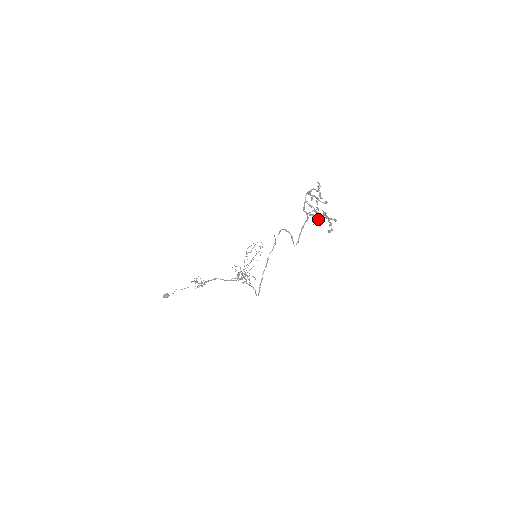
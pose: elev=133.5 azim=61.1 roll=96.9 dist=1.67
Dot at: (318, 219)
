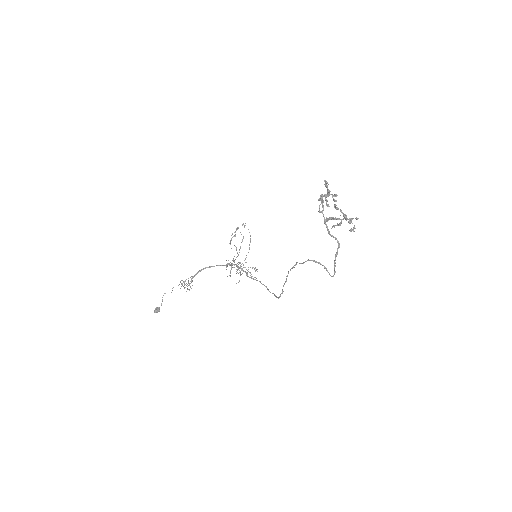
Dot at: (338, 225)
